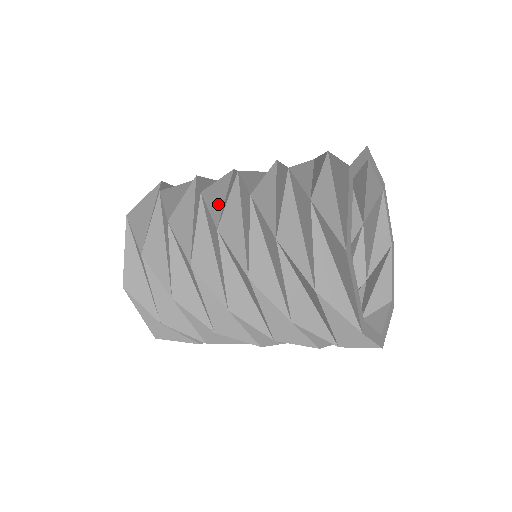
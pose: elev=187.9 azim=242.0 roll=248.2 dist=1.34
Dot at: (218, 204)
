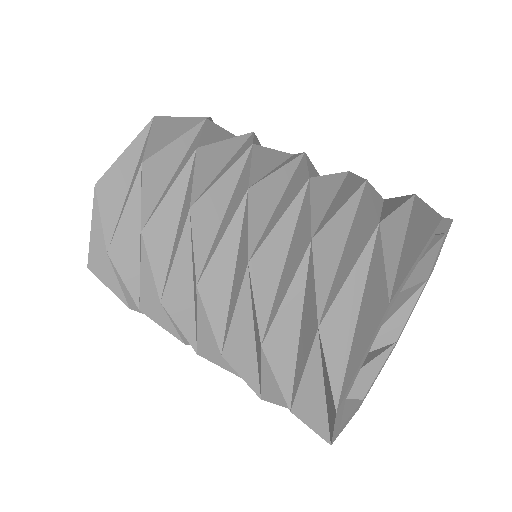
Dot at: (187, 311)
